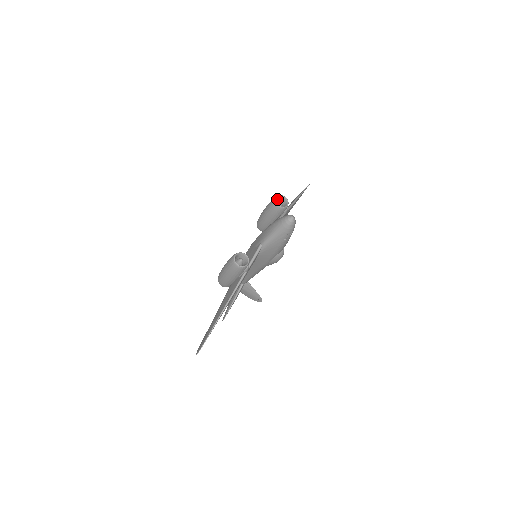
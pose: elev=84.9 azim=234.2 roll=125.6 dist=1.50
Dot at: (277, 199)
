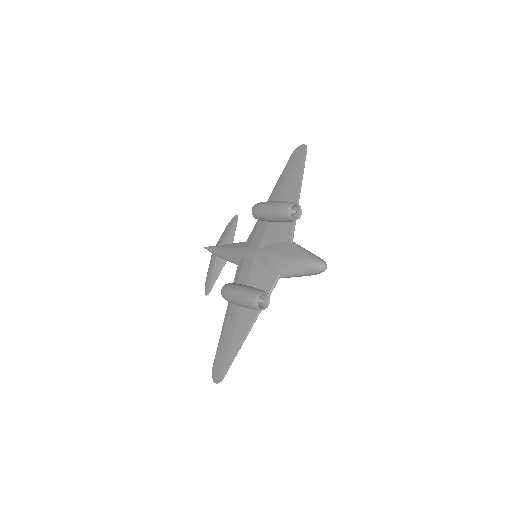
Dot at: (289, 207)
